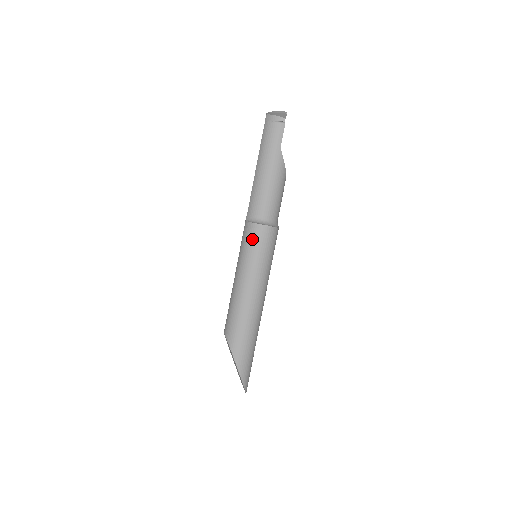
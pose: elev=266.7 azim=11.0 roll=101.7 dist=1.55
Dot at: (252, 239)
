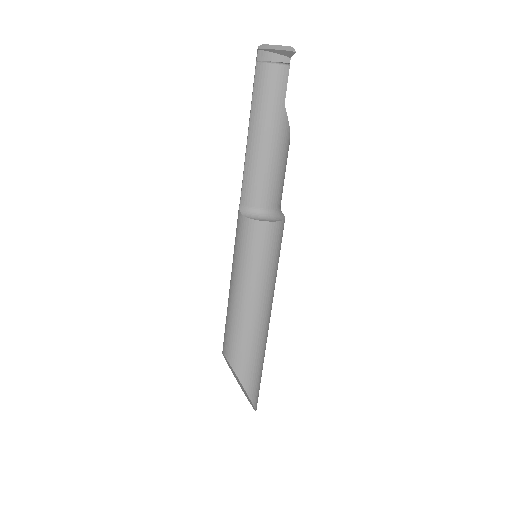
Dot at: (255, 242)
